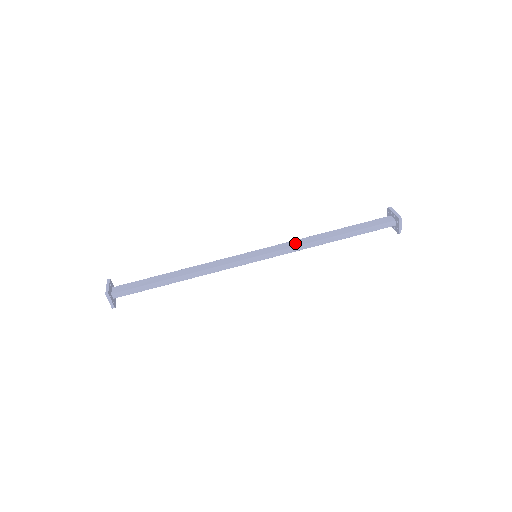
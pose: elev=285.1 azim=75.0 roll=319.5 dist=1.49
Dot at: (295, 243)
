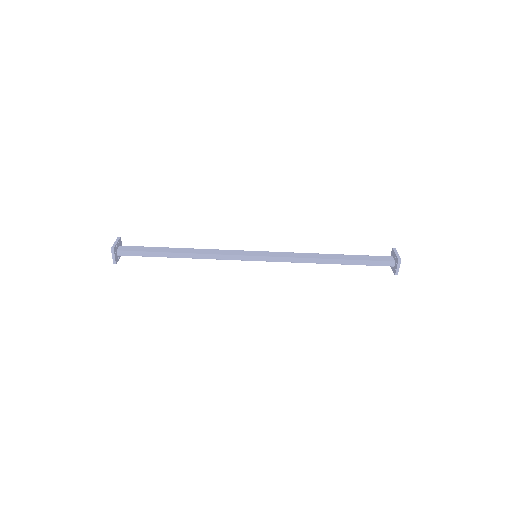
Dot at: (295, 255)
